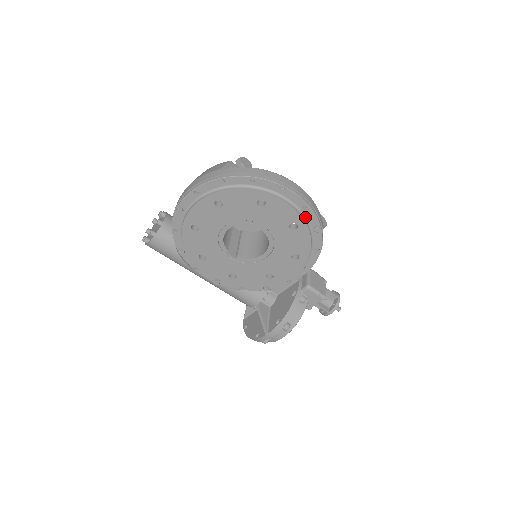
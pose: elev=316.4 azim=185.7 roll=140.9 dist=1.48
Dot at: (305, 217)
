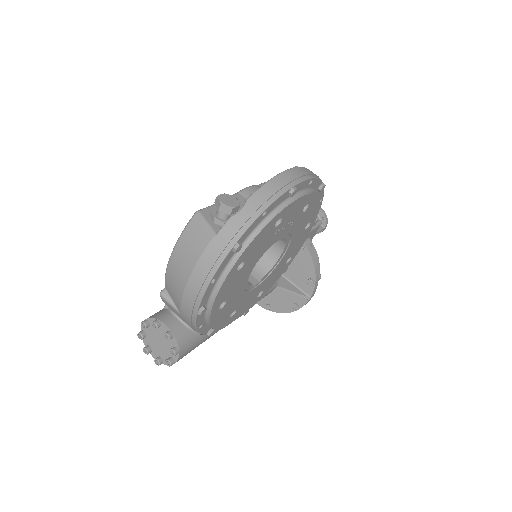
Dot at: (311, 190)
